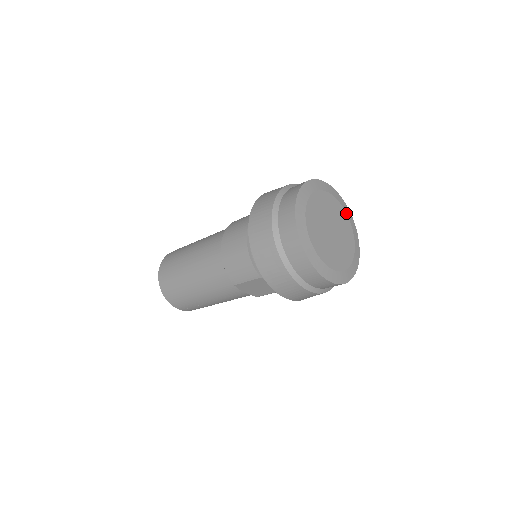
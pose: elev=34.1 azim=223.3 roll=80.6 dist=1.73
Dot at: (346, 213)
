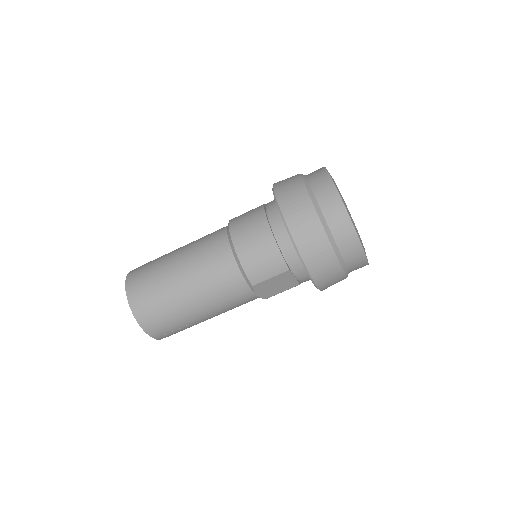
Dot at: occluded
